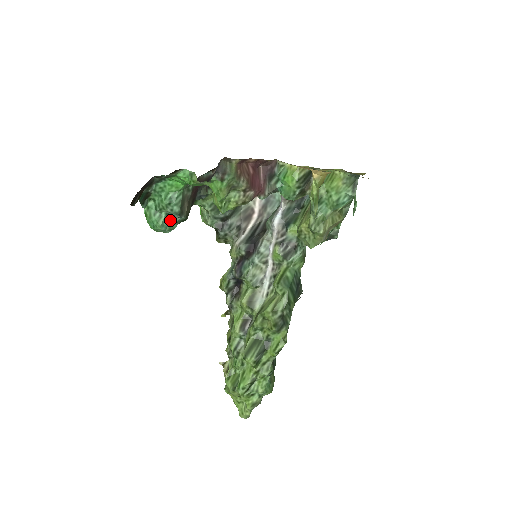
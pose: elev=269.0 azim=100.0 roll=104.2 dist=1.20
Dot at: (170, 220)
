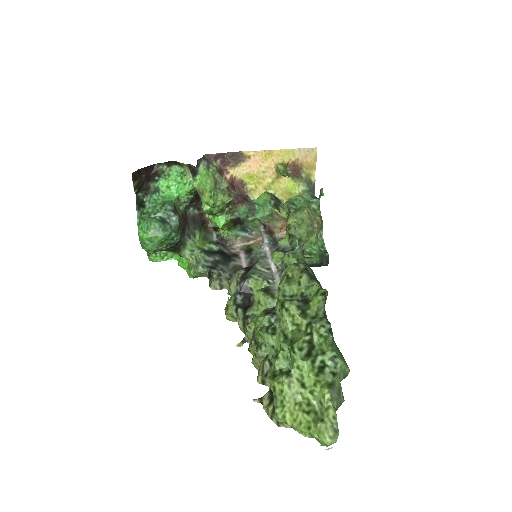
Dot at: (164, 223)
